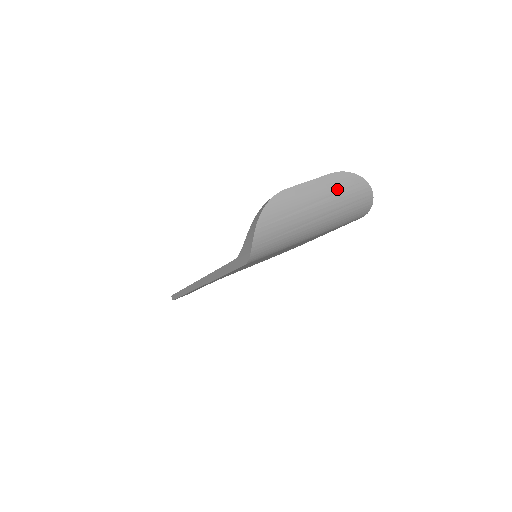
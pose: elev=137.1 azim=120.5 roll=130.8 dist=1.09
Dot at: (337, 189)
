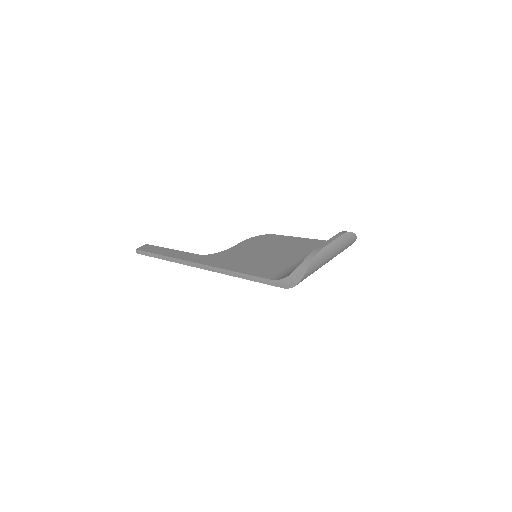
Dot at: (343, 243)
